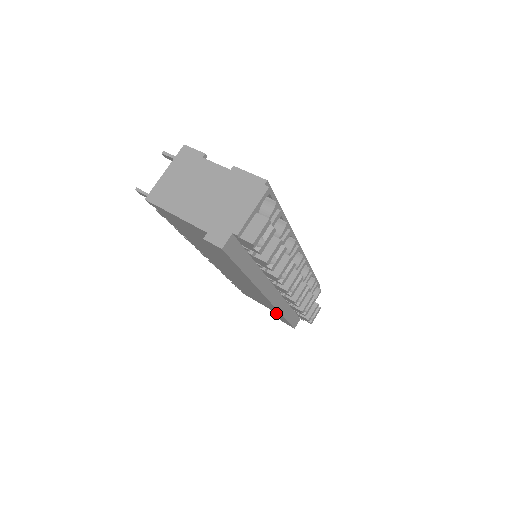
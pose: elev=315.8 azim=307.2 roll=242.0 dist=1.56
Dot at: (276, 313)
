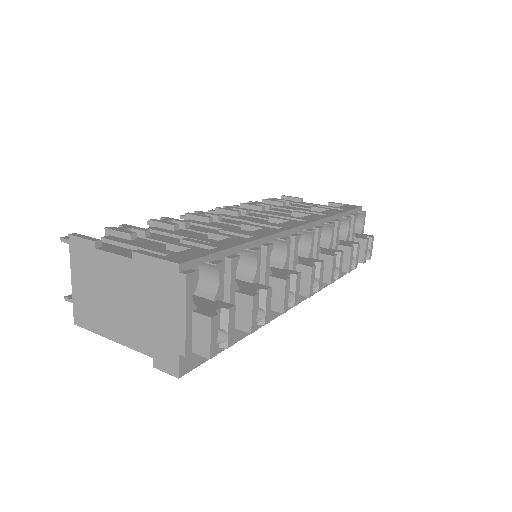
Dot at: occluded
